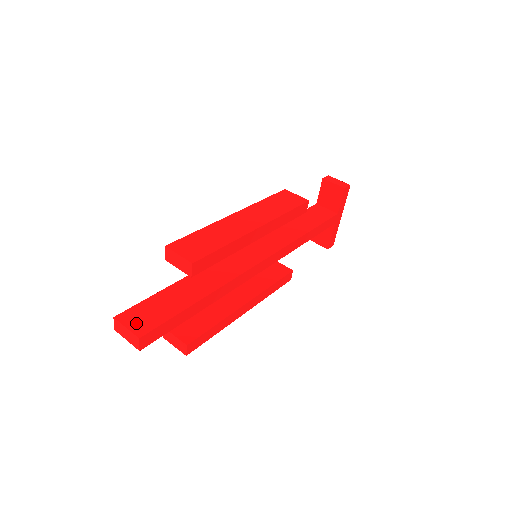
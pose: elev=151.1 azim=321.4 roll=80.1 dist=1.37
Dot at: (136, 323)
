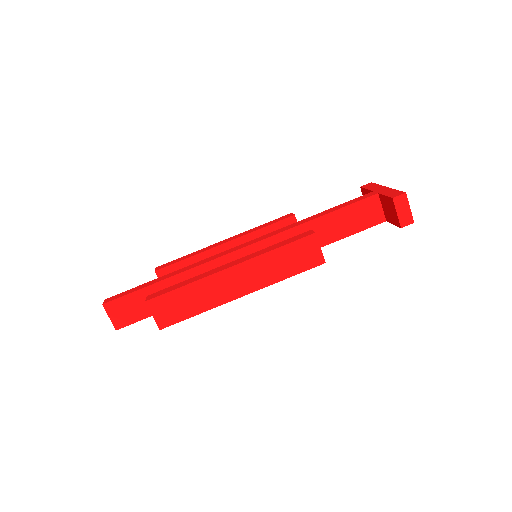
Dot at: (117, 316)
